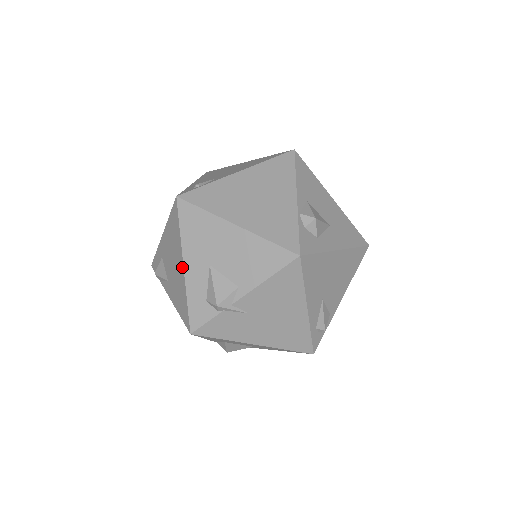
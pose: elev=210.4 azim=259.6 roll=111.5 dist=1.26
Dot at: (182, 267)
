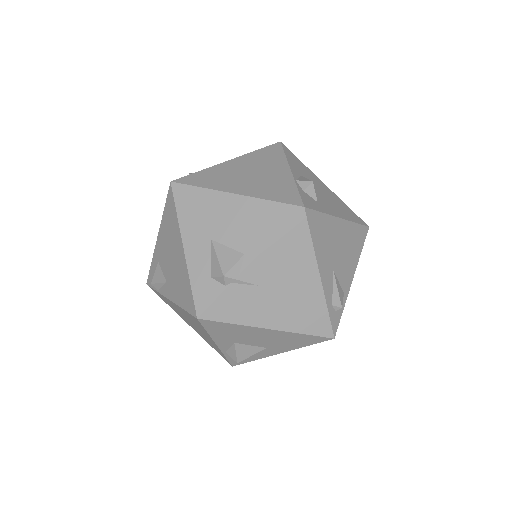
Dot at: (182, 250)
